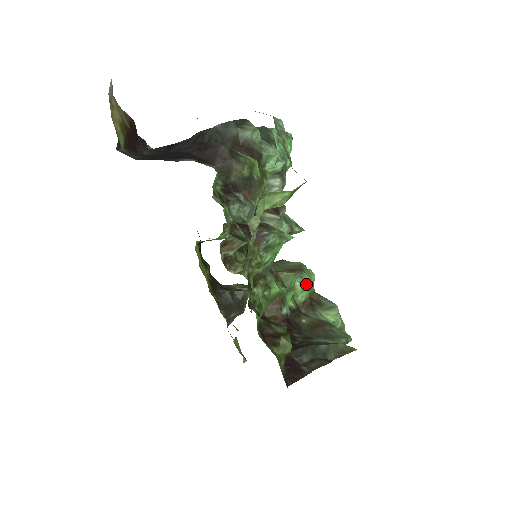
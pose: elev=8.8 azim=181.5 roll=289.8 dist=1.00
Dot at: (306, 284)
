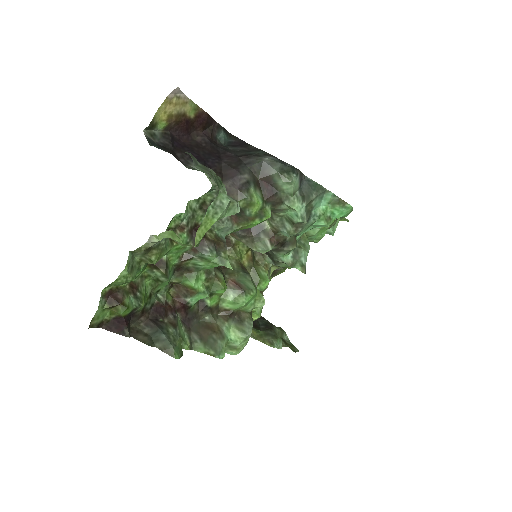
Dot at: (238, 302)
